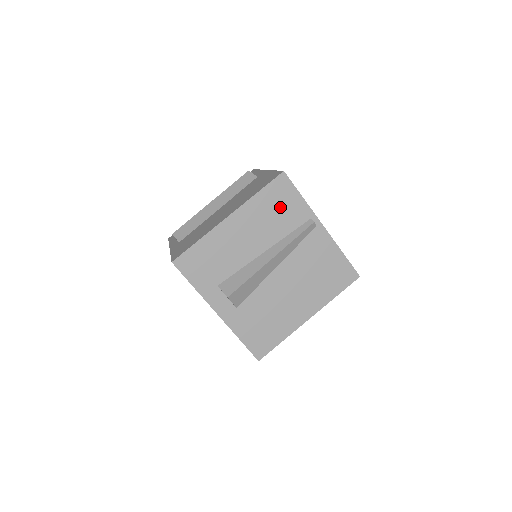
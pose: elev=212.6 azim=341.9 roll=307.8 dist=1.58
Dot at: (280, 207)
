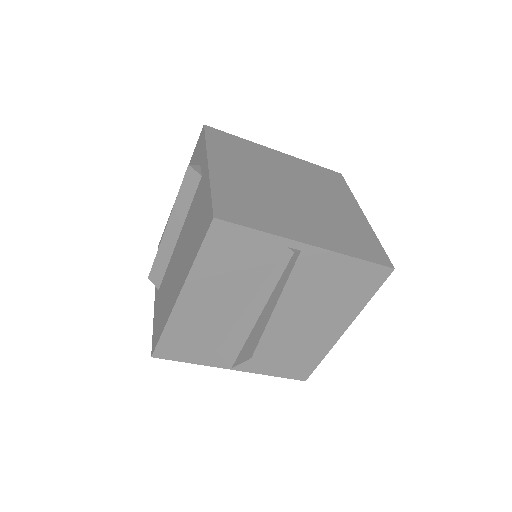
Dot at: (237, 256)
